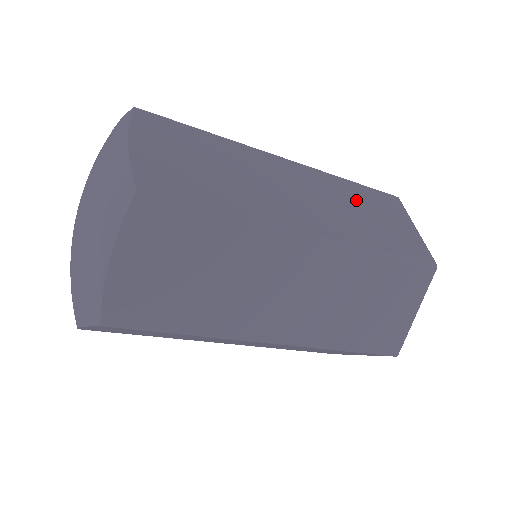
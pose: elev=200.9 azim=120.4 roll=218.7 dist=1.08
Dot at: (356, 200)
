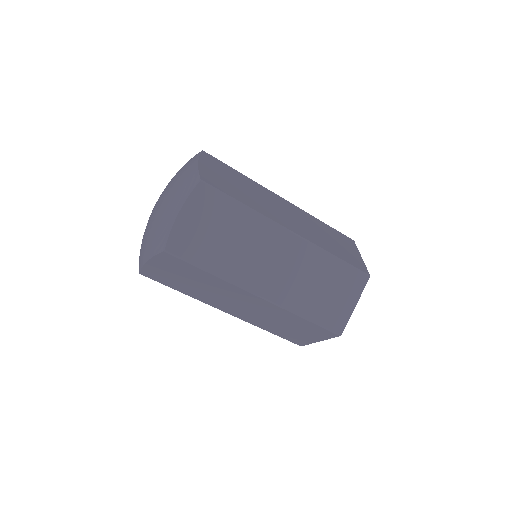
Dot at: occluded
